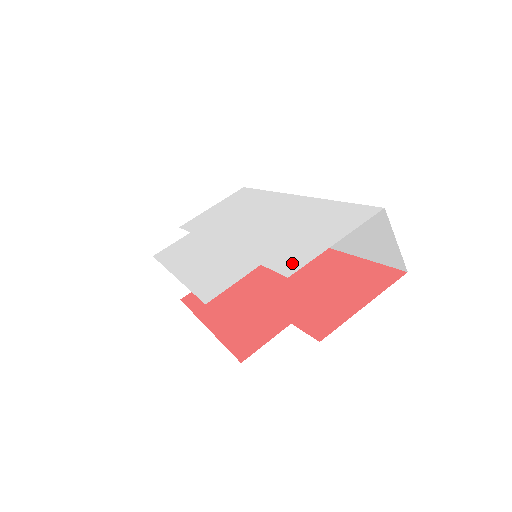
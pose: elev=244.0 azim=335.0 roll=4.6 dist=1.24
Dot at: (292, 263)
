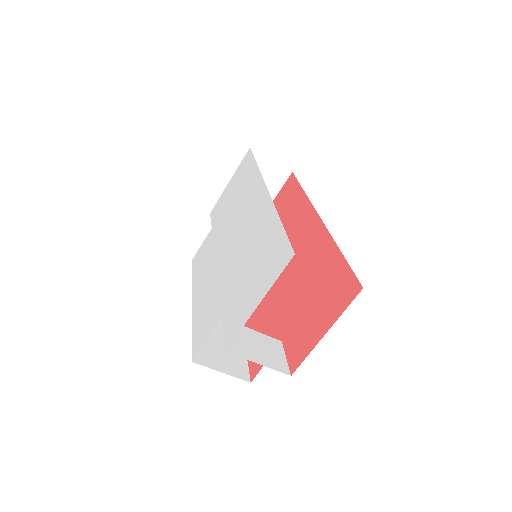
Dot at: (232, 328)
